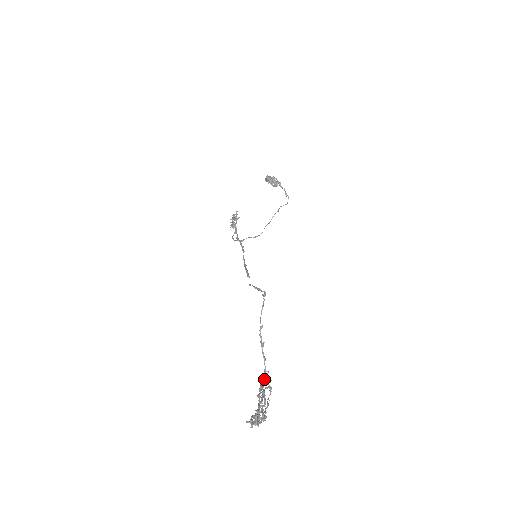
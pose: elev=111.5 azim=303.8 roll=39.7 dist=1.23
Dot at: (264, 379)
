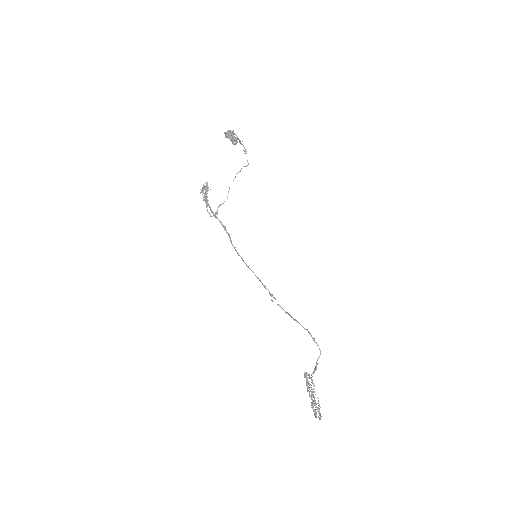
Dot at: (305, 376)
